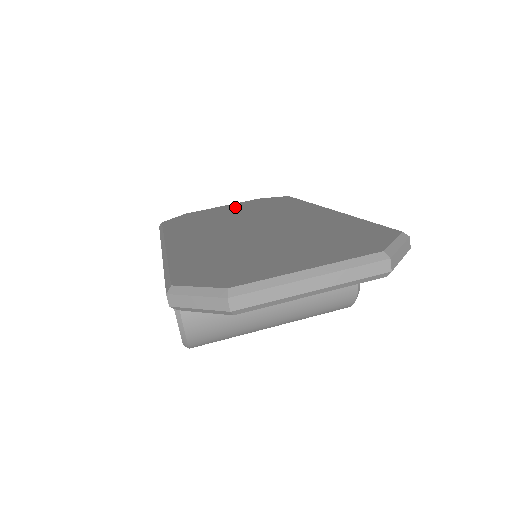
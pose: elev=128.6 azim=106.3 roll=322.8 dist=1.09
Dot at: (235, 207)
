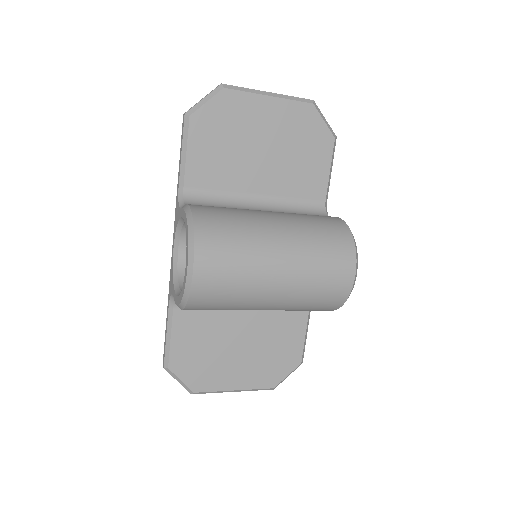
Dot at: occluded
